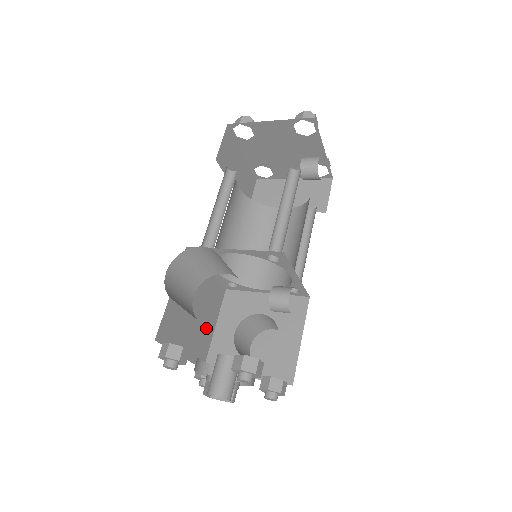
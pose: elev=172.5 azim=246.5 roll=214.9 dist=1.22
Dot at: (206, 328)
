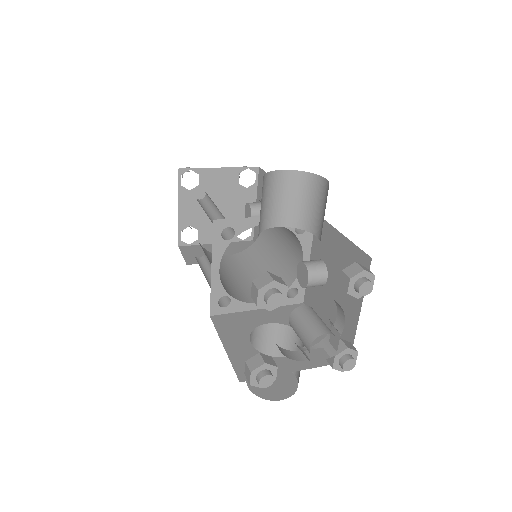
Dot at: occluded
